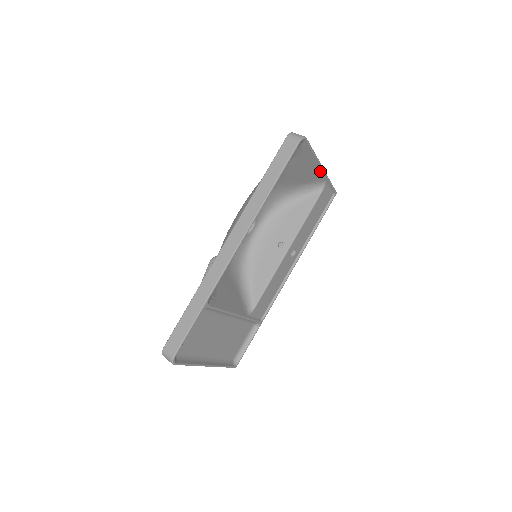
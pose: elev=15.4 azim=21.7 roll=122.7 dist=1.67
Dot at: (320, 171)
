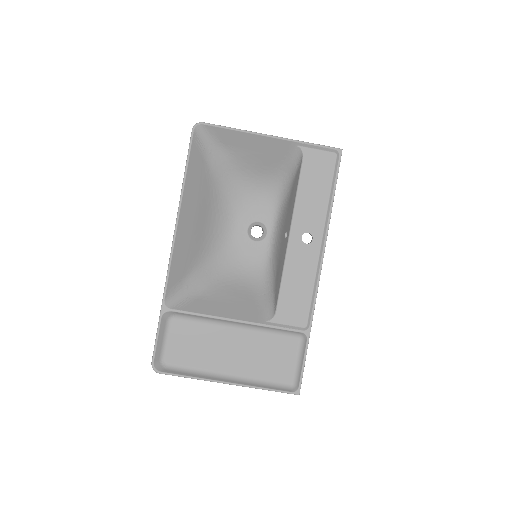
Dot at: (272, 140)
